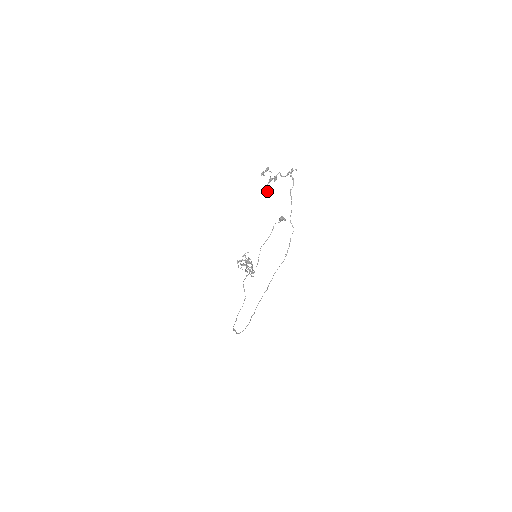
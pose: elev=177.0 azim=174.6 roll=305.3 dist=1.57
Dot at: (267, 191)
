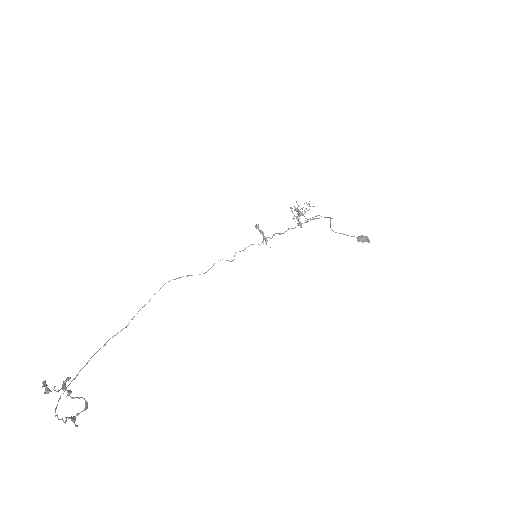
Dot at: (66, 380)
